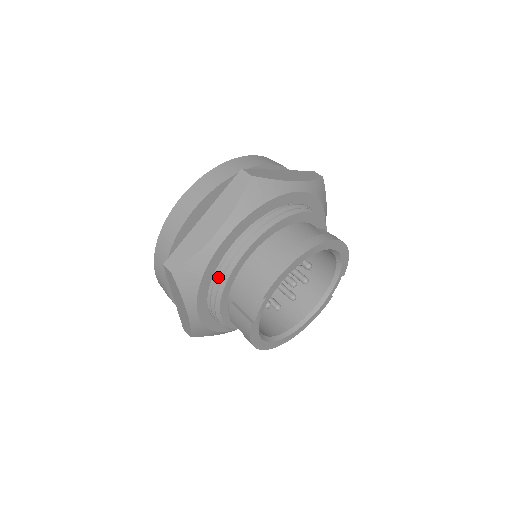
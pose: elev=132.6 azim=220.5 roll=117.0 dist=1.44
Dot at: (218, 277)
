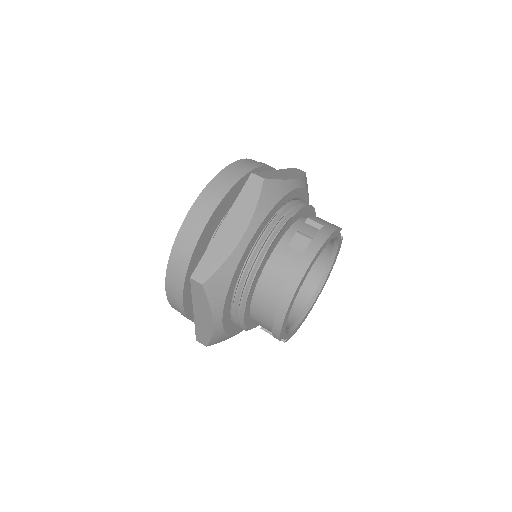
Dot at: (239, 326)
